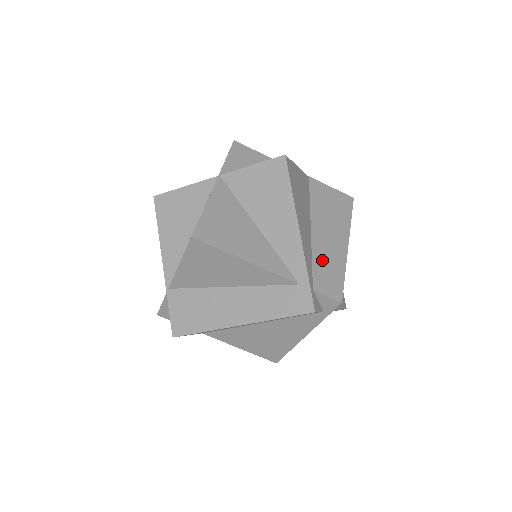
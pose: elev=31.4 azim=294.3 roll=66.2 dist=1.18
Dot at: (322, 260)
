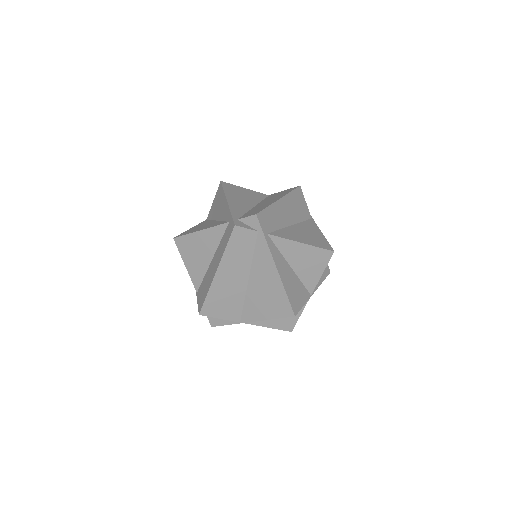
Dot at: (254, 210)
